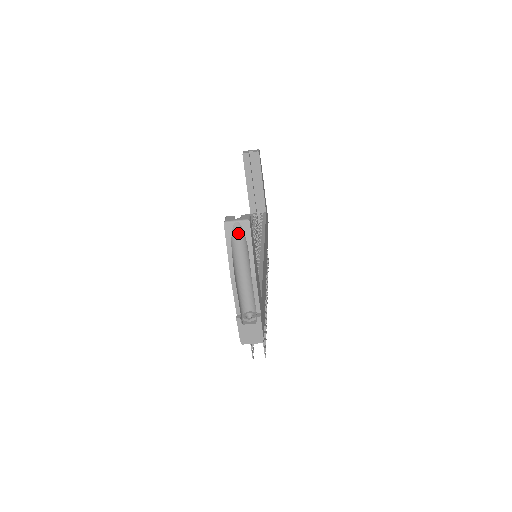
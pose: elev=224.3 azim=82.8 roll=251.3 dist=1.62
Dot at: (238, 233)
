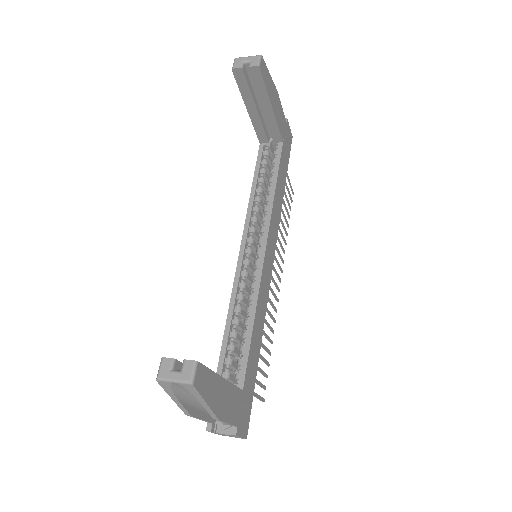
Dot at: (181, 386)
